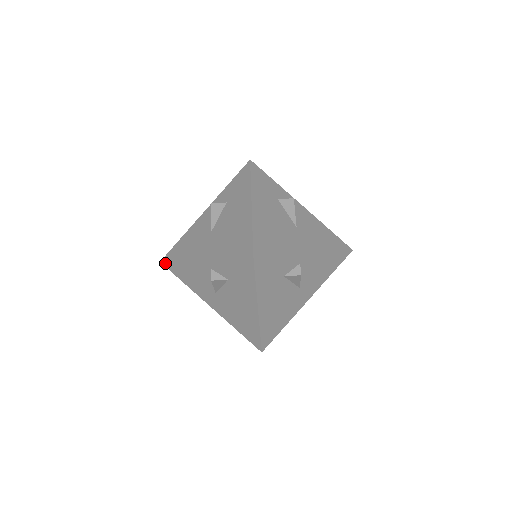
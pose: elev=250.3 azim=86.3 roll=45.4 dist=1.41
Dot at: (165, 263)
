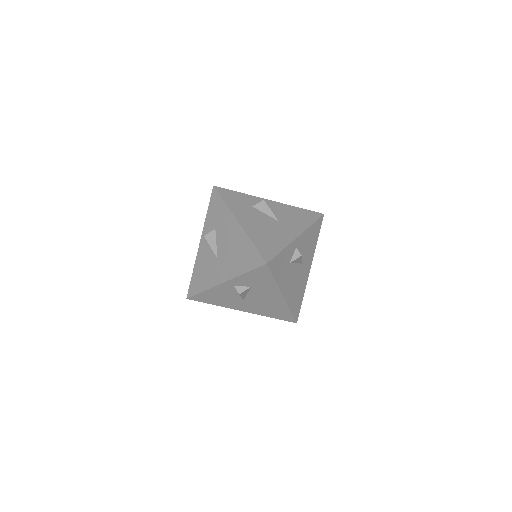
Dot at: (191, 298)
